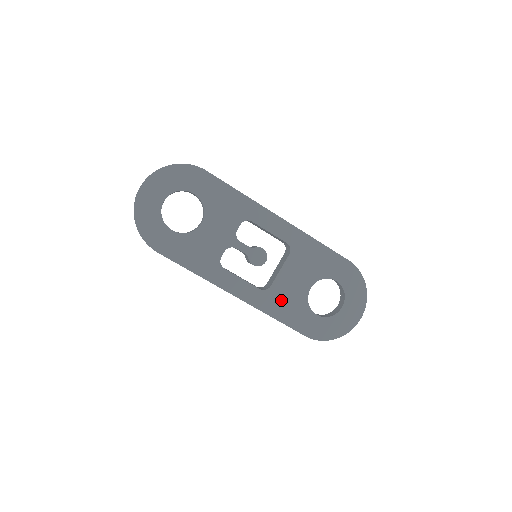
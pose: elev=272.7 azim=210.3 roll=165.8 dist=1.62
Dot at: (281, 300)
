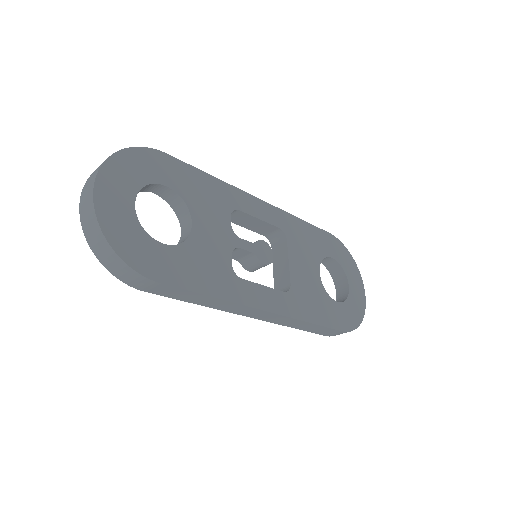
Dot at: (306, 298)
